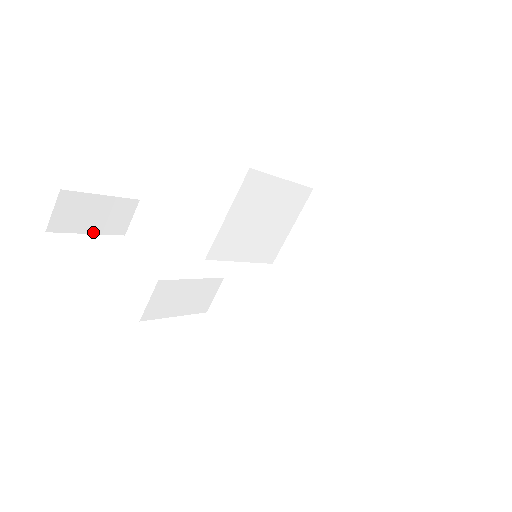
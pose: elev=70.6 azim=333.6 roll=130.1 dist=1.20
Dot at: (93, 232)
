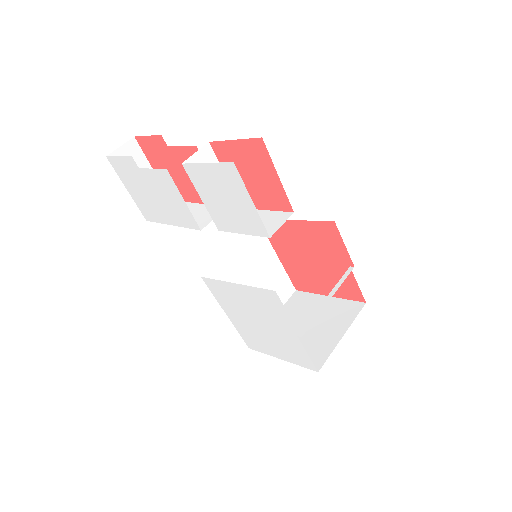
Dot at: (130, 192)
